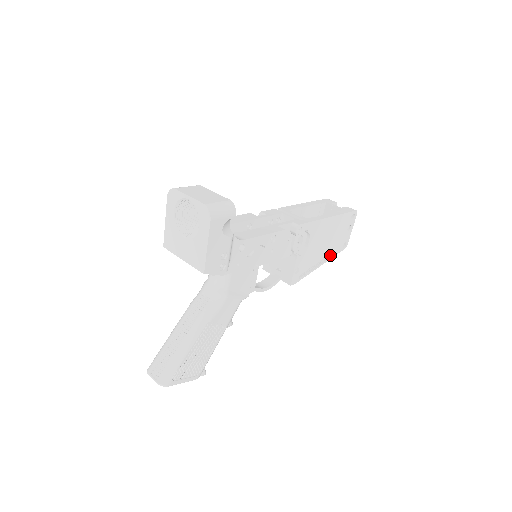
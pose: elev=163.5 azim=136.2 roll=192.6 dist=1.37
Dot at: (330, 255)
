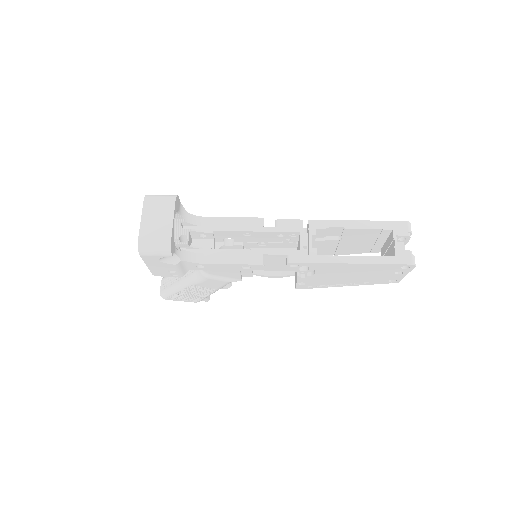
Dot at: (364, 283)
